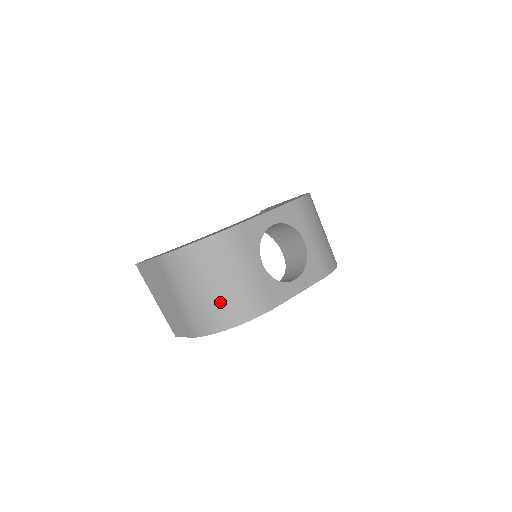
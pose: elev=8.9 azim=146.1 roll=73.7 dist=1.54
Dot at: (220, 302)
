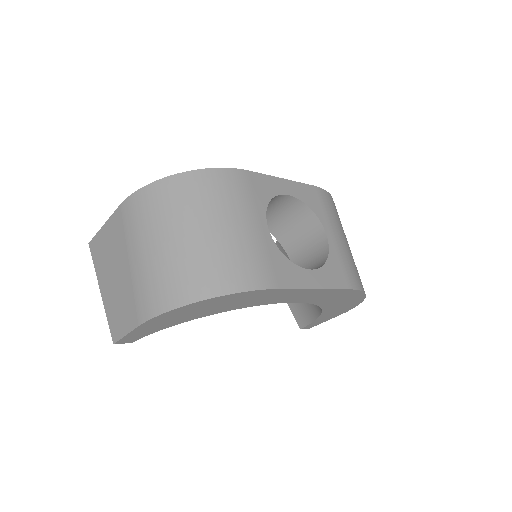
Dot at: (196, 257)
